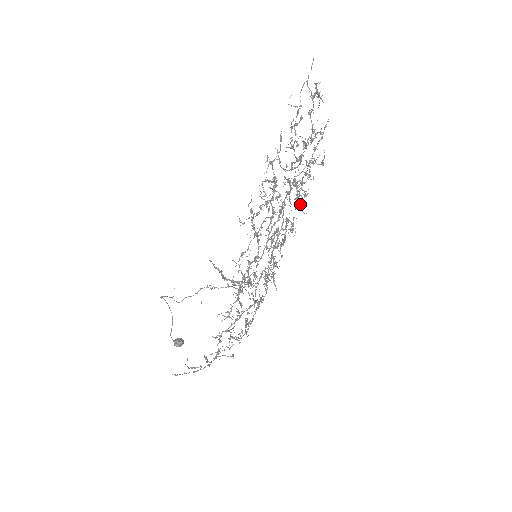
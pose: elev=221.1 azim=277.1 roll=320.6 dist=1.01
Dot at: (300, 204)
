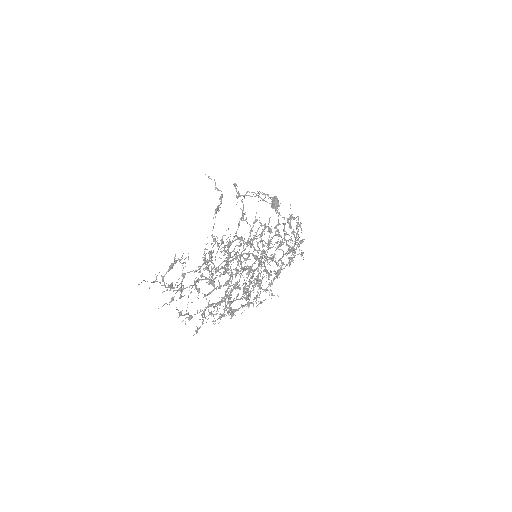
Dot at: (247, 269)
